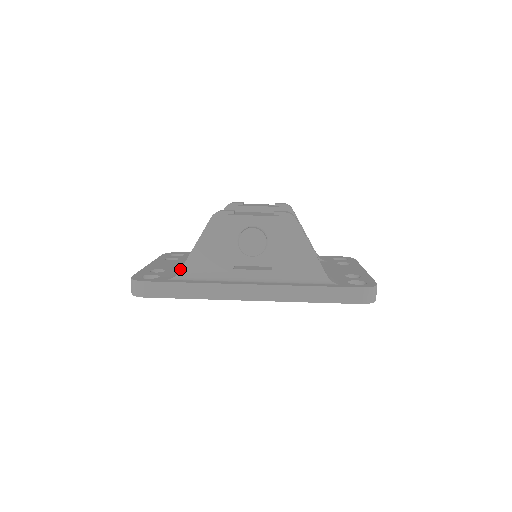
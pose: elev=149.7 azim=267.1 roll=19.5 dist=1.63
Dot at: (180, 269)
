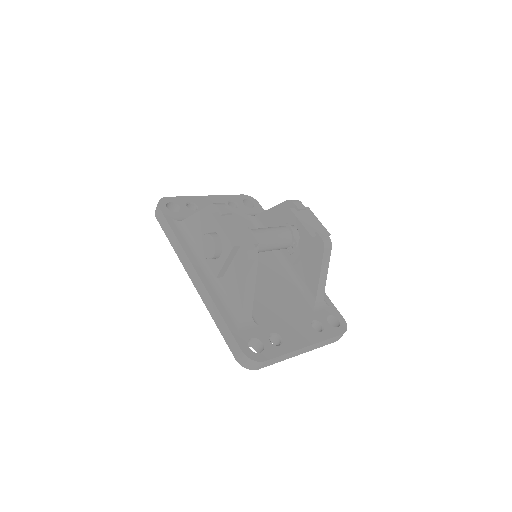
Dot at: occluded
